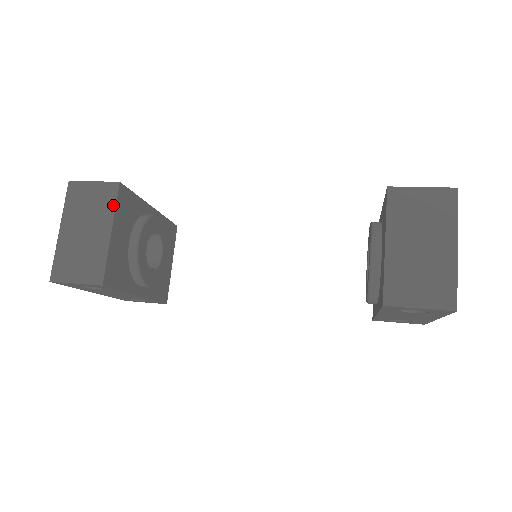
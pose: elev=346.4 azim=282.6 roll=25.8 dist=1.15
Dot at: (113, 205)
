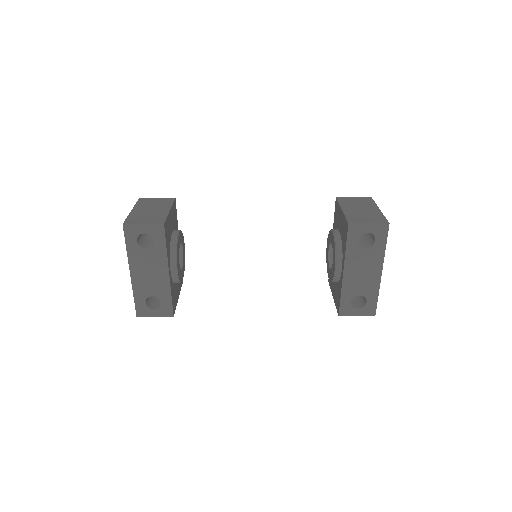
Dot at: (171, 203)
